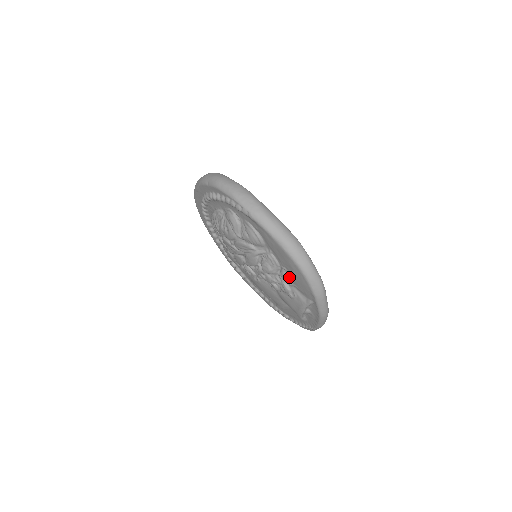
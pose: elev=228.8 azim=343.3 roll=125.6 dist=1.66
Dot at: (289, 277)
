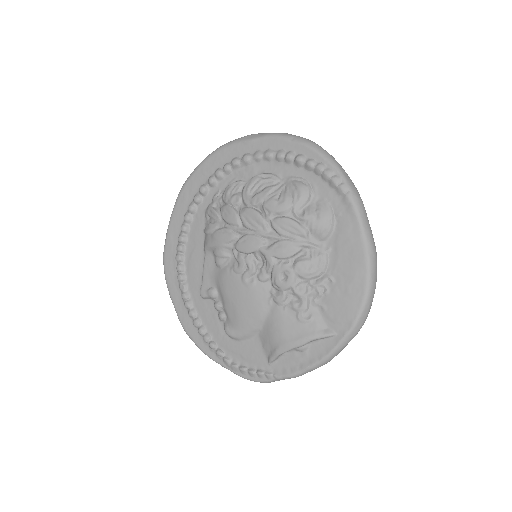
Dot at: (326, 291)
